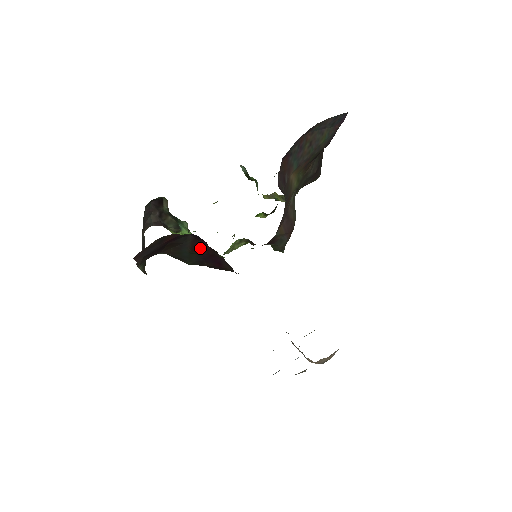
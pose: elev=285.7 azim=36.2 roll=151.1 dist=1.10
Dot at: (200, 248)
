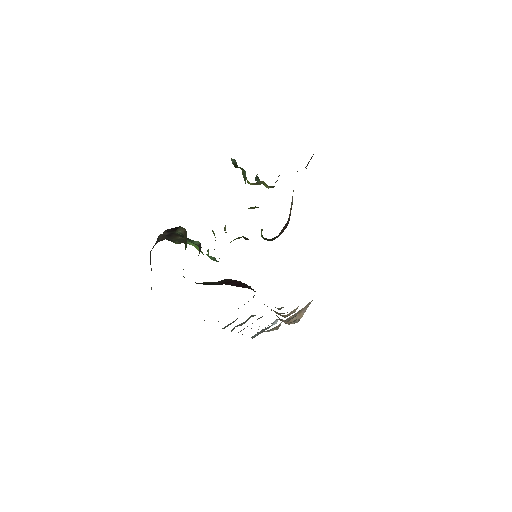
Dot at: (230, 282)
